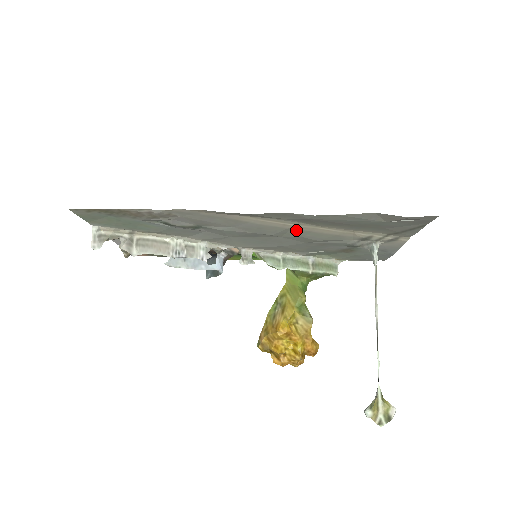
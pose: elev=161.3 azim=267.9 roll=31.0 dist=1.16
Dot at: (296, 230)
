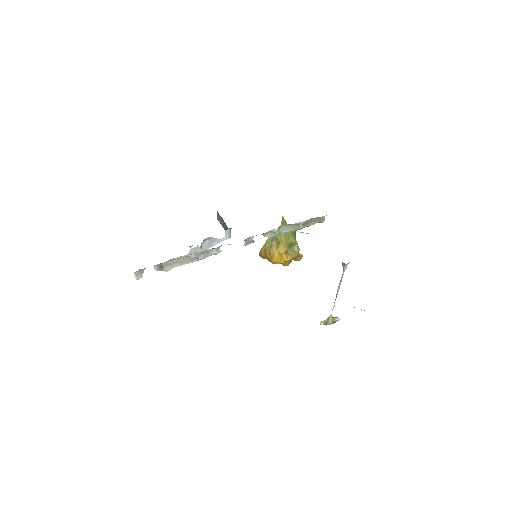
Dot at: occluded
